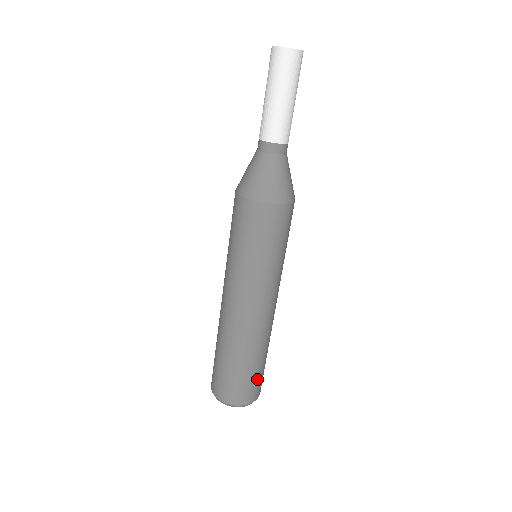
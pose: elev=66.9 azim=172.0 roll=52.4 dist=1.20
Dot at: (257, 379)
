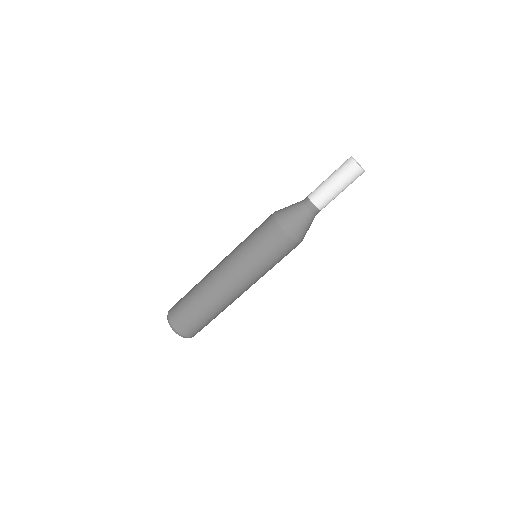
Dot at: (203, 326)
